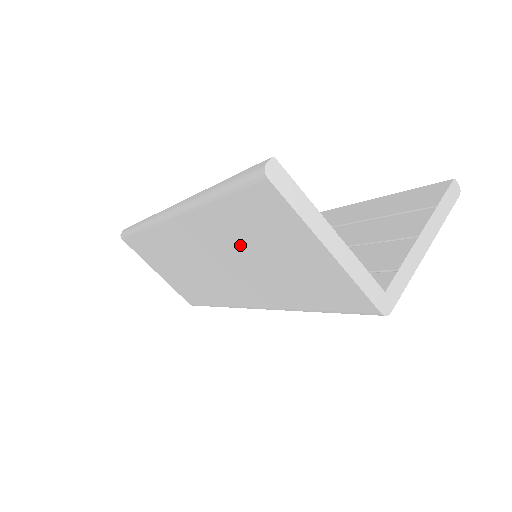
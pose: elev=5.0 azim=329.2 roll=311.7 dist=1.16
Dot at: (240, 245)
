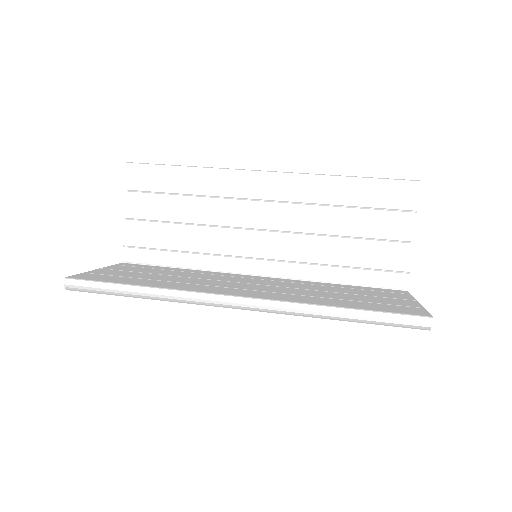
Dot at: occluded
